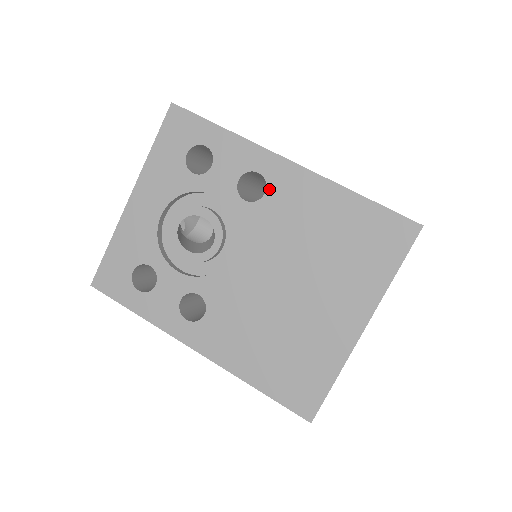
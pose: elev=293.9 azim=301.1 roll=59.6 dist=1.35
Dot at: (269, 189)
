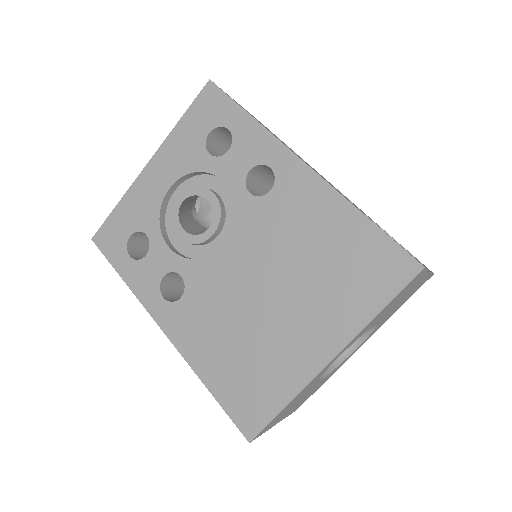
Dot at: (276, 187)
